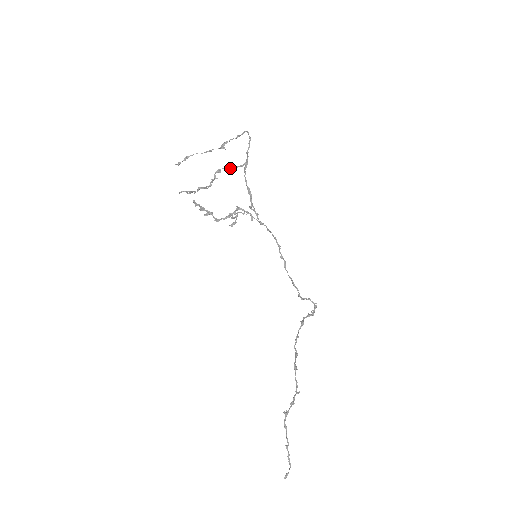
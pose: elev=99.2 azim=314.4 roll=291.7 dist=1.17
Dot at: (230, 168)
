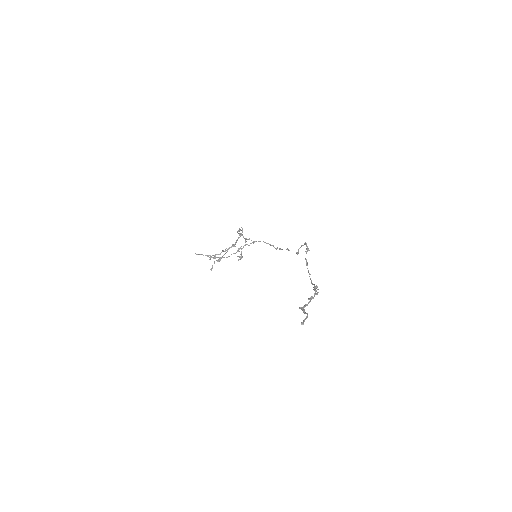
Dot at: occluded
